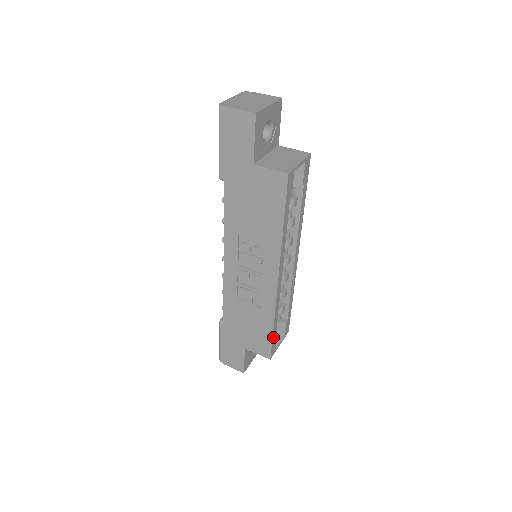
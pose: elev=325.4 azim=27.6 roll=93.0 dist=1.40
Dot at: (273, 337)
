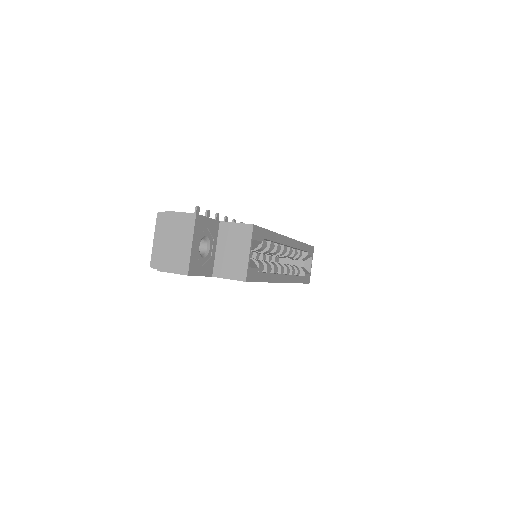
Dot at: (303, 281)
